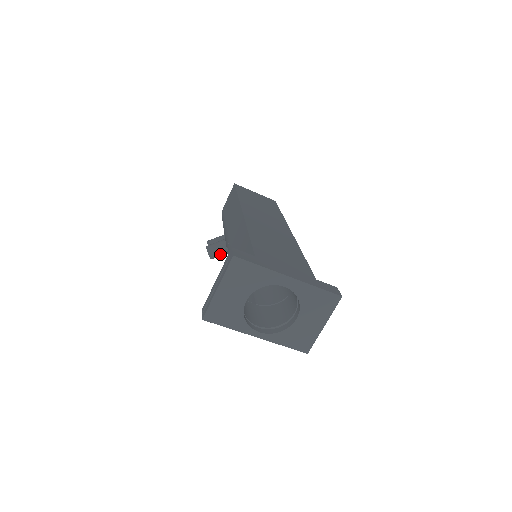
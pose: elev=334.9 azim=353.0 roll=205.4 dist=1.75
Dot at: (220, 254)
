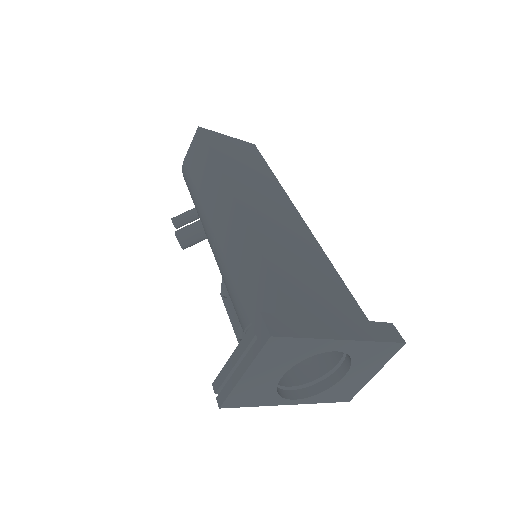
Dot at: (196, 242)
